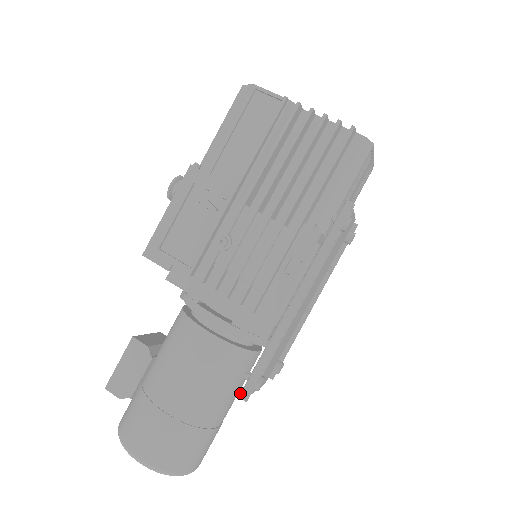
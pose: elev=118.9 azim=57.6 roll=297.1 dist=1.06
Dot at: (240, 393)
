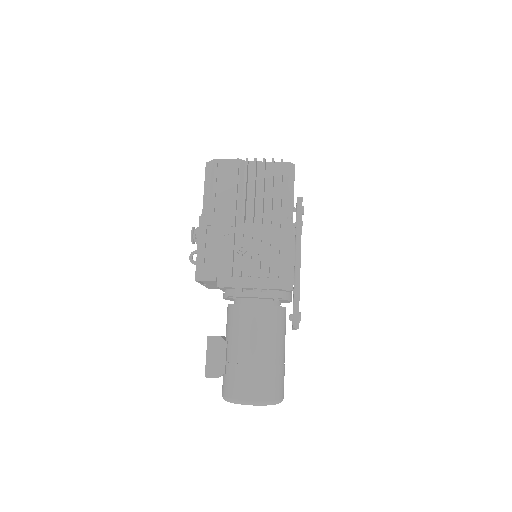
Dot at: (292, 326)
